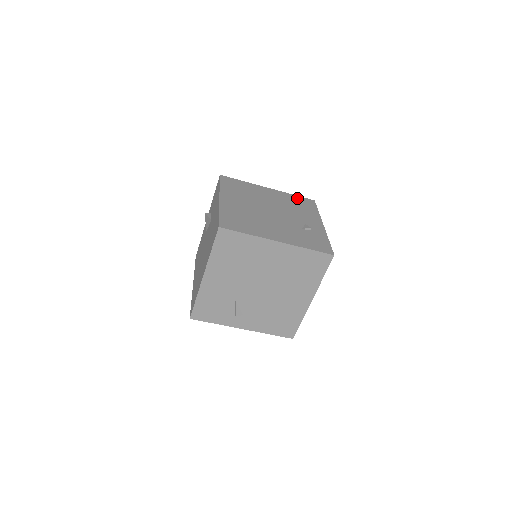
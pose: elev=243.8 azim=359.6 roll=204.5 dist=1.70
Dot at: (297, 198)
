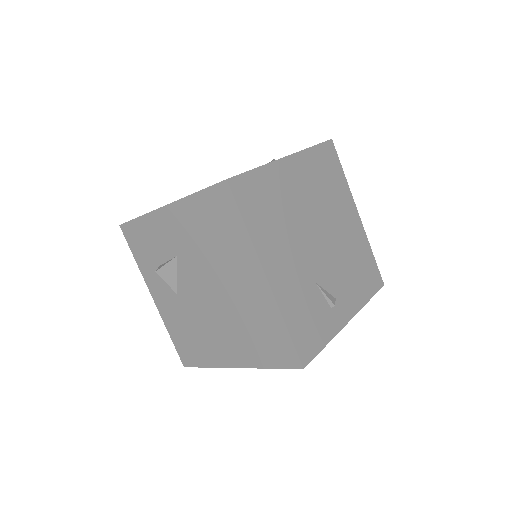
Dot at: occluded
